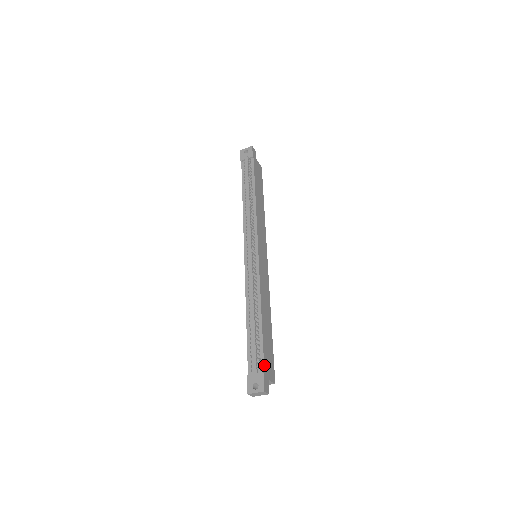
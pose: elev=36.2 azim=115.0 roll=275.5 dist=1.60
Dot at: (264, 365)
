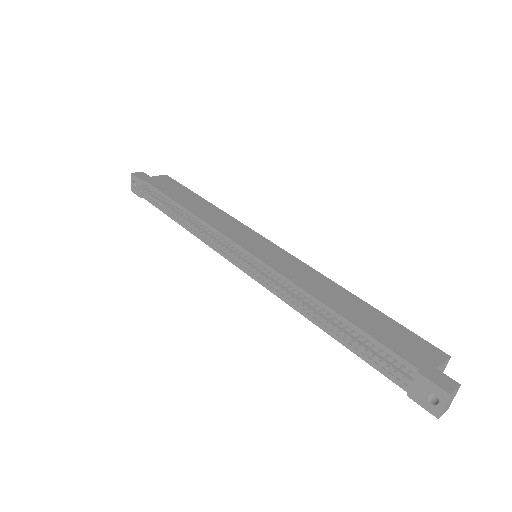
Dot at: (408, 362)
